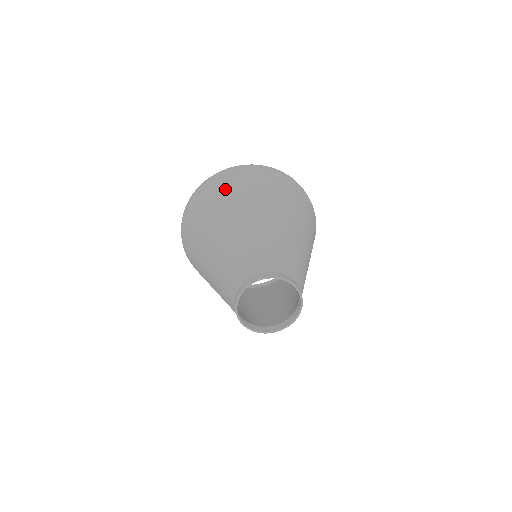
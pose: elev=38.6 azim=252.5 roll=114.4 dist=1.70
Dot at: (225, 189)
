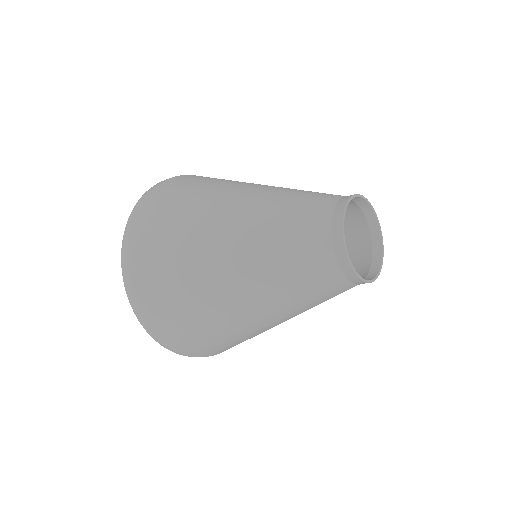
Dot at: occluded
